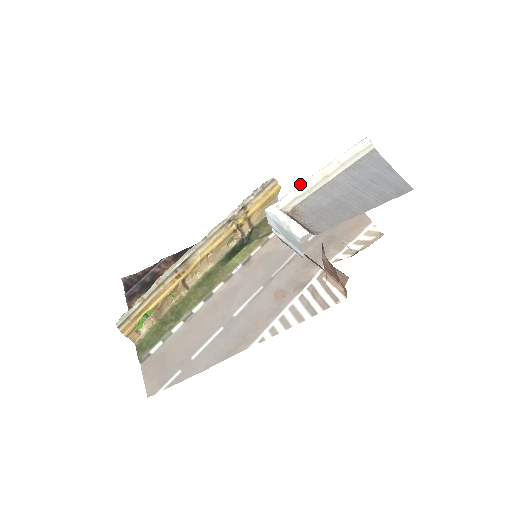
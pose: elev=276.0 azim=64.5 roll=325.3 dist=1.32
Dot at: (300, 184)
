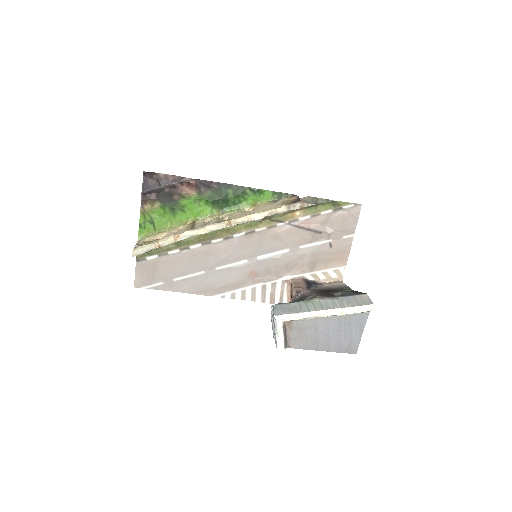
Dot at: (308, 312)
